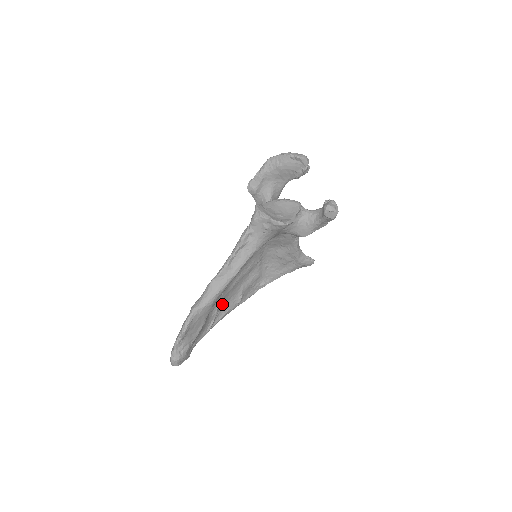
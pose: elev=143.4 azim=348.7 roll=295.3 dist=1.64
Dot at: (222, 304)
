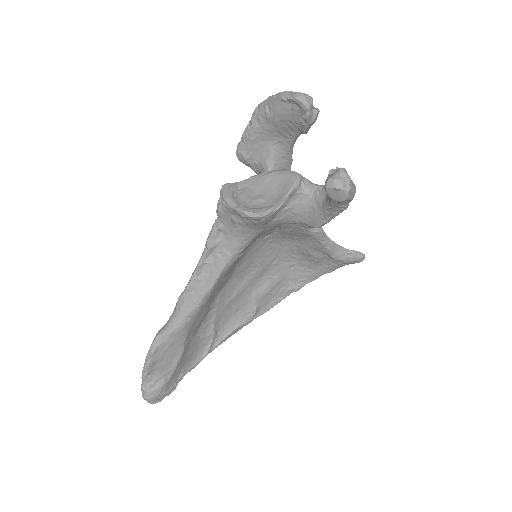
Dot at: (223, 320)
